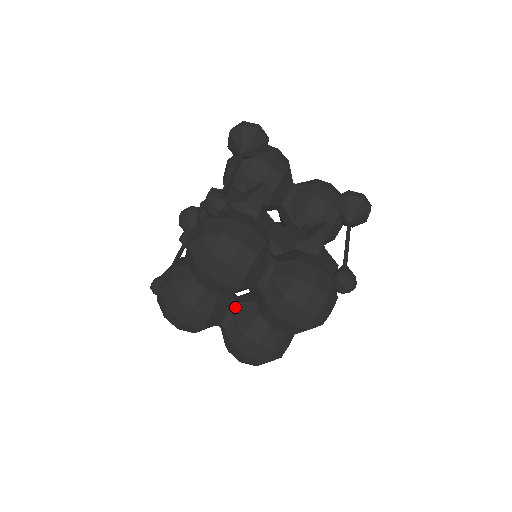
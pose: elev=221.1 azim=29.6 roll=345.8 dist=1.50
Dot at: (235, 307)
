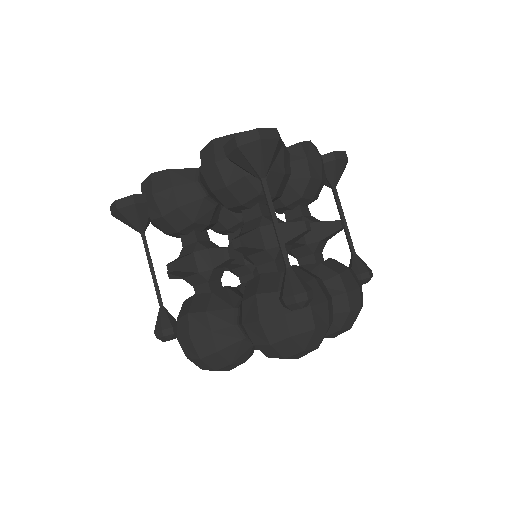
Dot at: occluded
